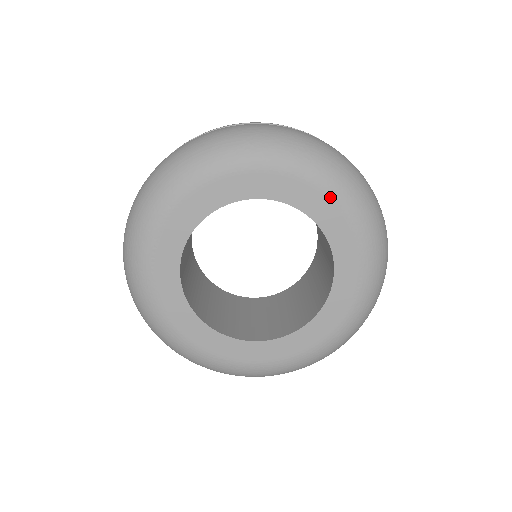
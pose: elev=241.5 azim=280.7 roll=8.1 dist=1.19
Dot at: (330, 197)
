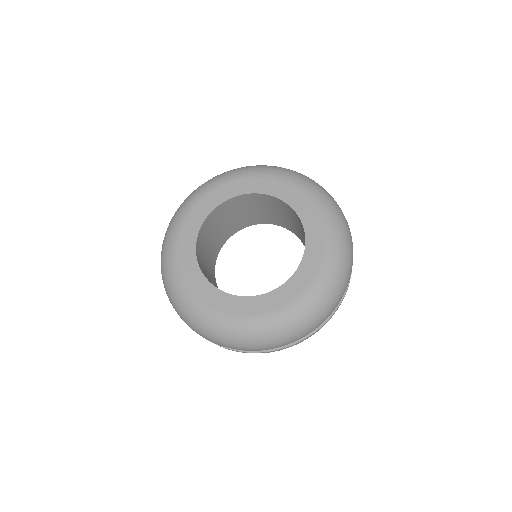
Dot at: (277, 180)
